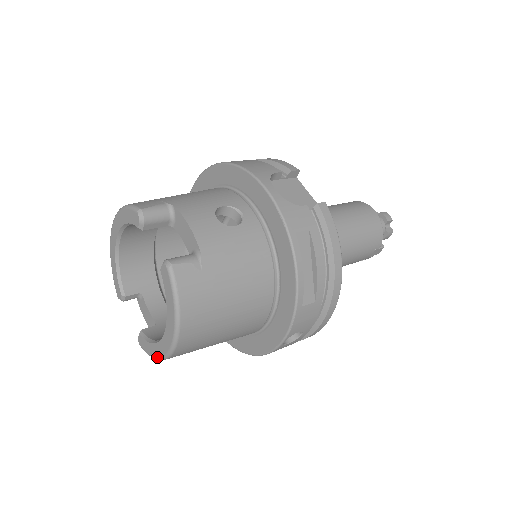
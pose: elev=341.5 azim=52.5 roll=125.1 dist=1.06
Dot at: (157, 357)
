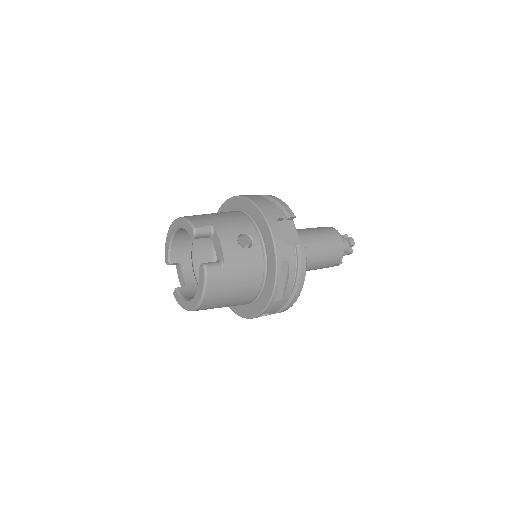
Dot at: (184, 308)
